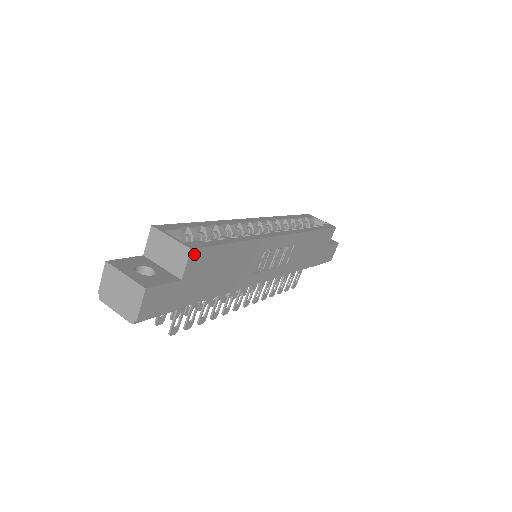
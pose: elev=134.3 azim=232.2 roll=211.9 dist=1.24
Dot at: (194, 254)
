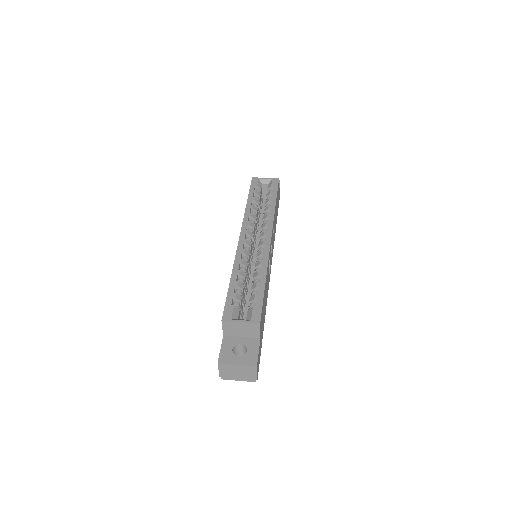
Dot at: (260, 322)
